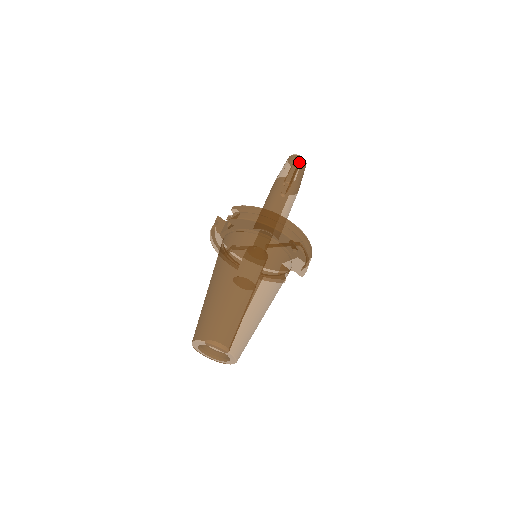
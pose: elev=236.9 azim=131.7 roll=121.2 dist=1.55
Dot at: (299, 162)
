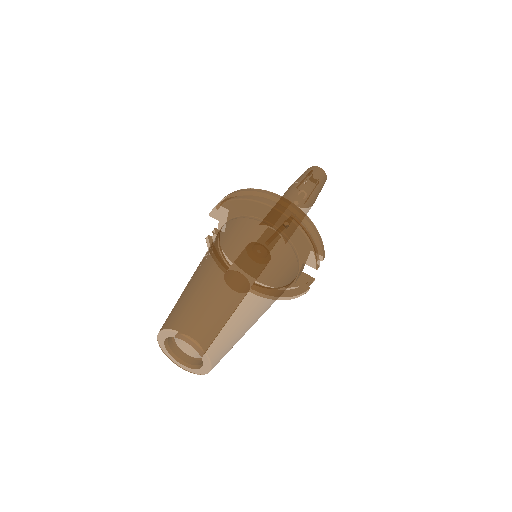
Dot at: (313, 170)
